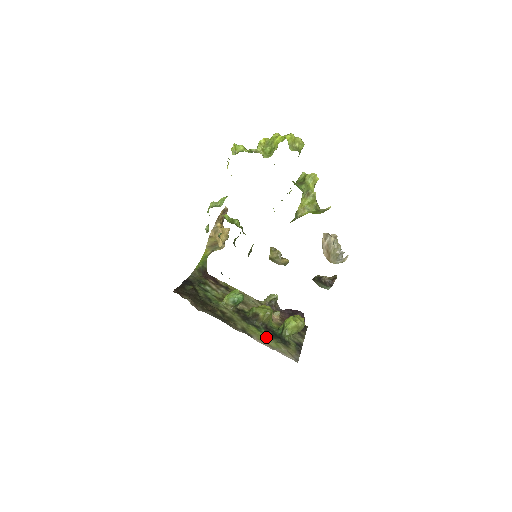
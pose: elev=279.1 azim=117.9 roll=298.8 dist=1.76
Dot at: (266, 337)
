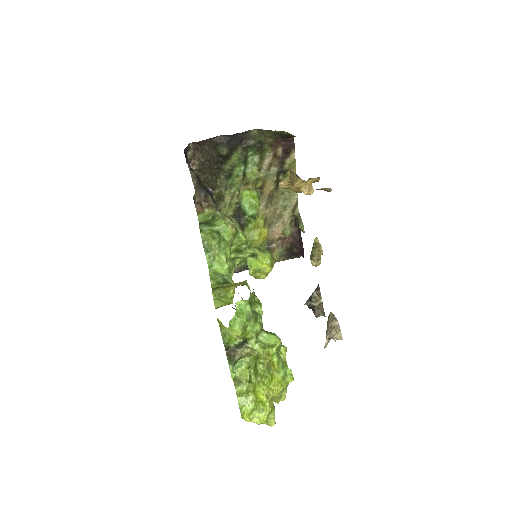
Dot at: occluded
